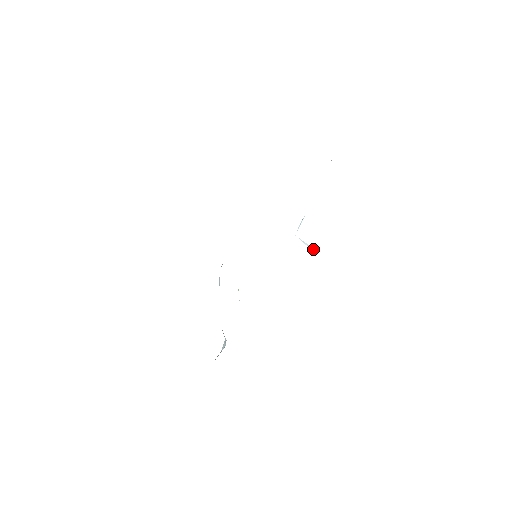
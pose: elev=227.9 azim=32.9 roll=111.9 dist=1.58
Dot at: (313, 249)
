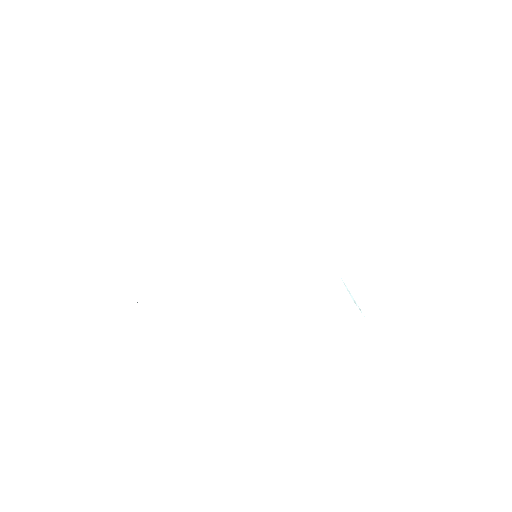
Dot at: occluded
